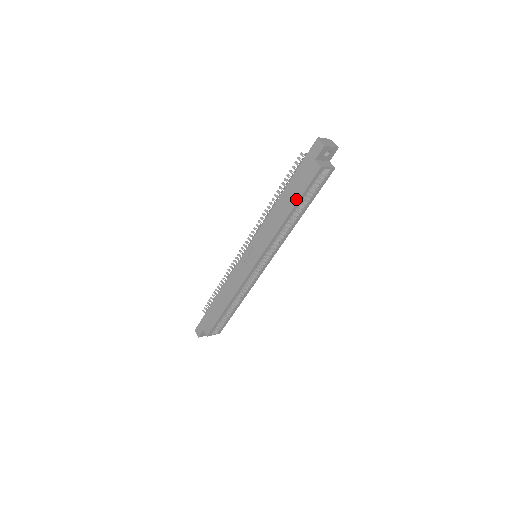
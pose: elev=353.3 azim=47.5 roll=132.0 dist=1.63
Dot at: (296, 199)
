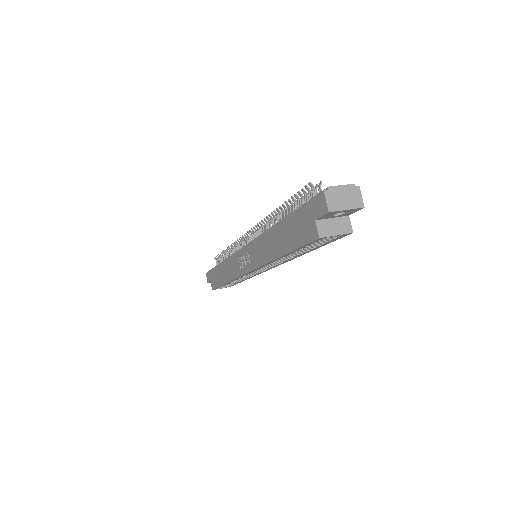
Dot at: (288, 248)
